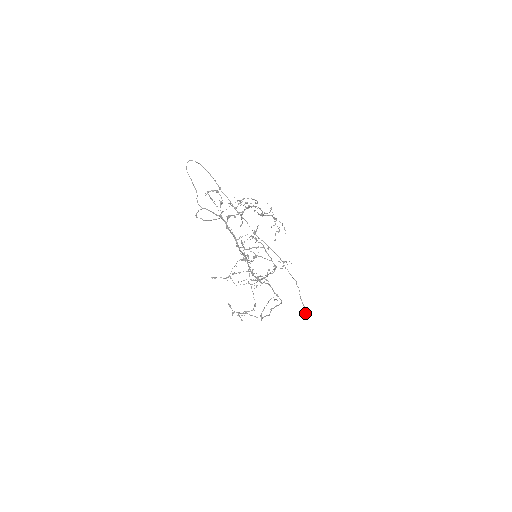
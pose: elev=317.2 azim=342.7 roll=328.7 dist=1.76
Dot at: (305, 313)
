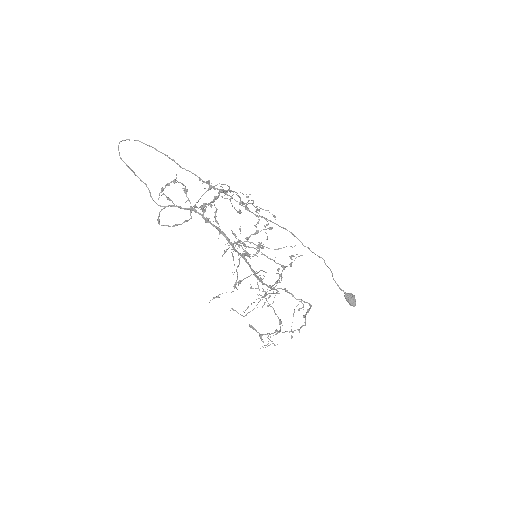
Dot at: (349, 301)
